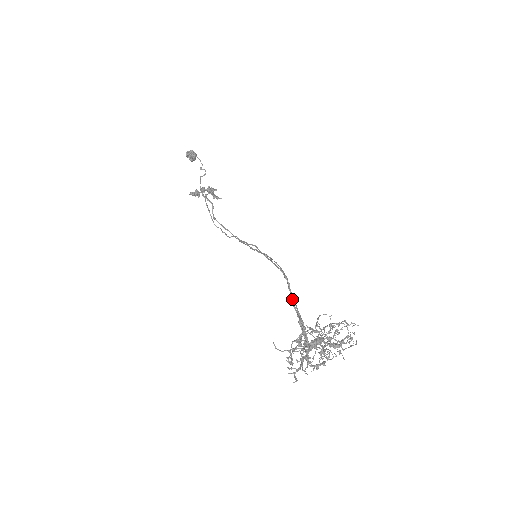
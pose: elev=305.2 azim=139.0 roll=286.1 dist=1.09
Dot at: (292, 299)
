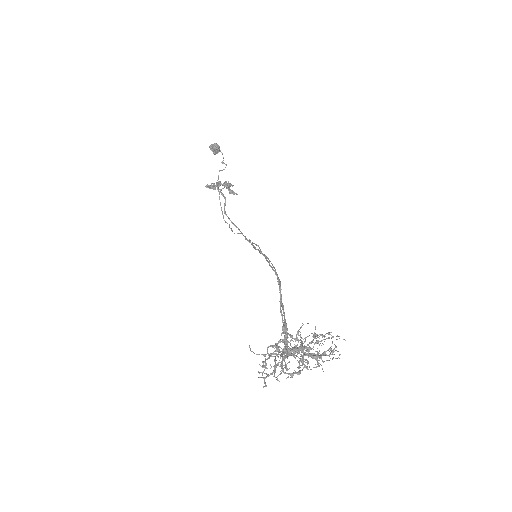
Dot at: (281, 304)
